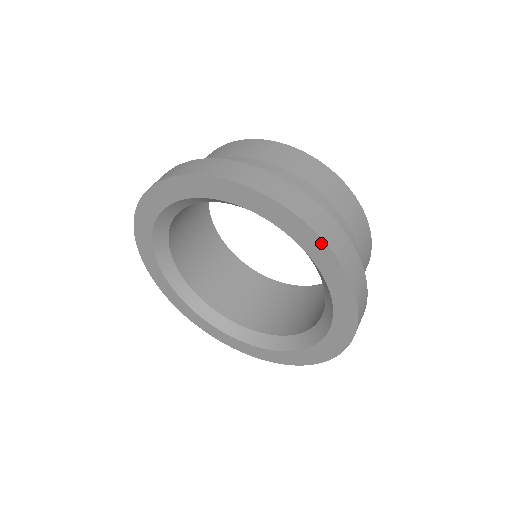
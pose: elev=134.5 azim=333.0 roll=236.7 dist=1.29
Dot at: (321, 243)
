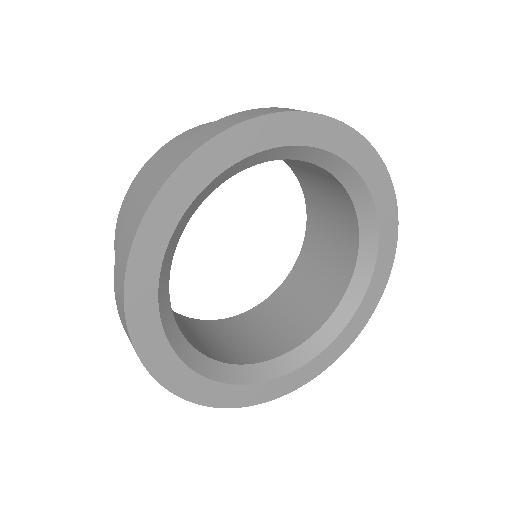
Dot at: (374, 155)
